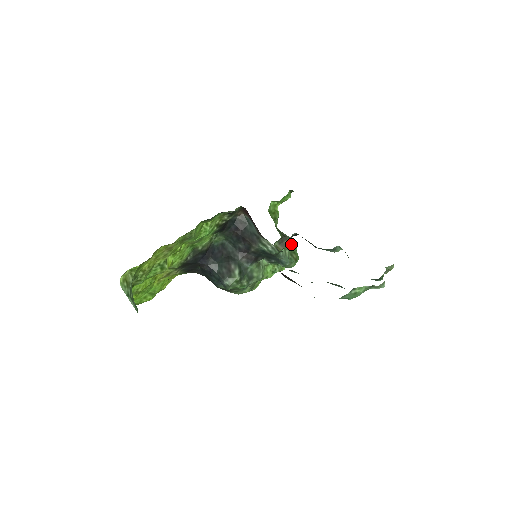
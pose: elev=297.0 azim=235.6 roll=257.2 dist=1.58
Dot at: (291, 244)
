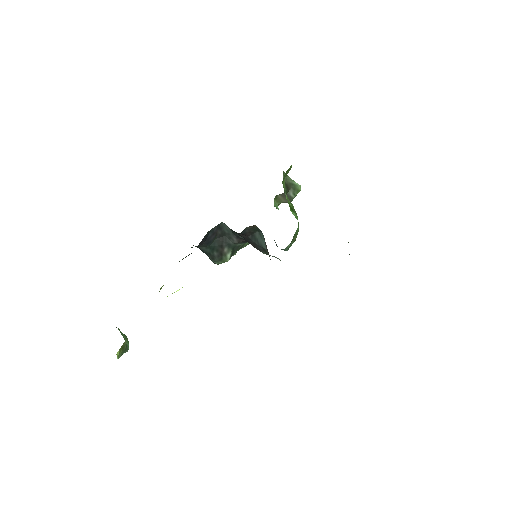
Dot at: (296, 230)
